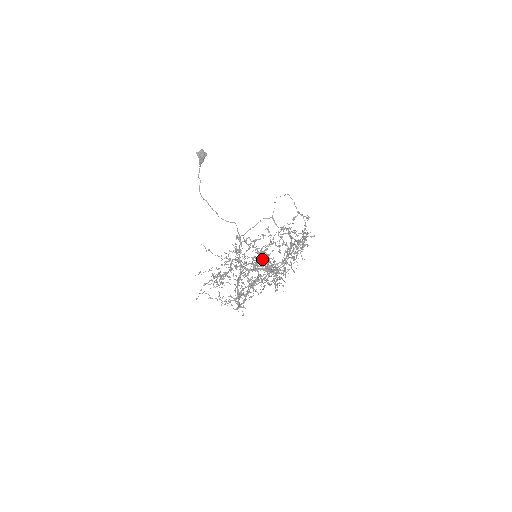
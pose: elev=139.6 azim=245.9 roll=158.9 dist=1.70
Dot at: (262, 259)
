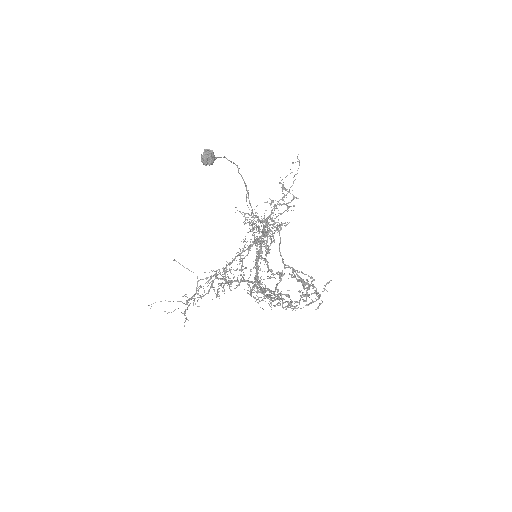
Dot at: (186, 296)
